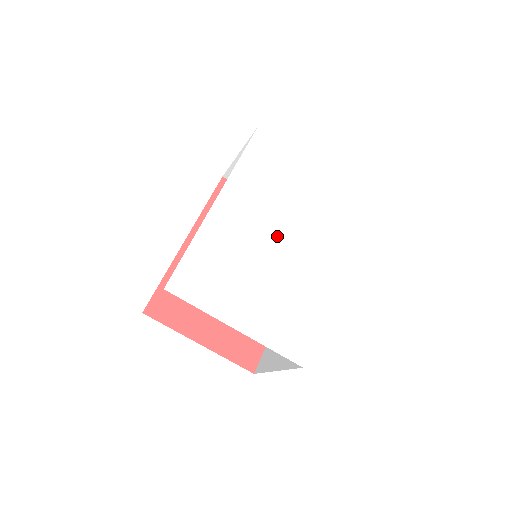
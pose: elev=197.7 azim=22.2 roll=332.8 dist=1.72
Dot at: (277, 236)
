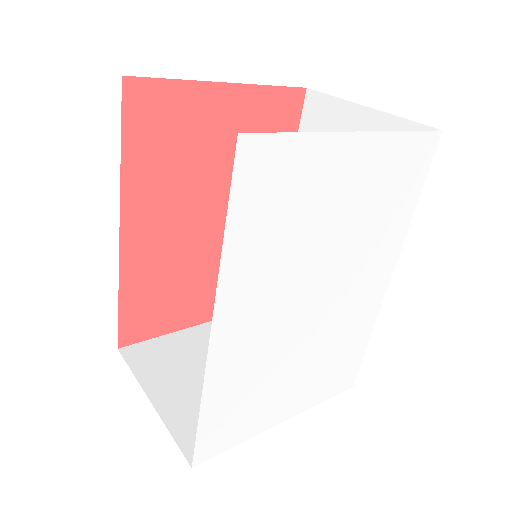
Dot at: (312, 302)
